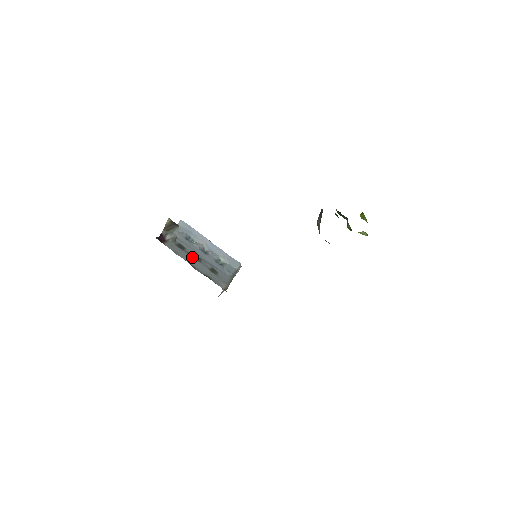
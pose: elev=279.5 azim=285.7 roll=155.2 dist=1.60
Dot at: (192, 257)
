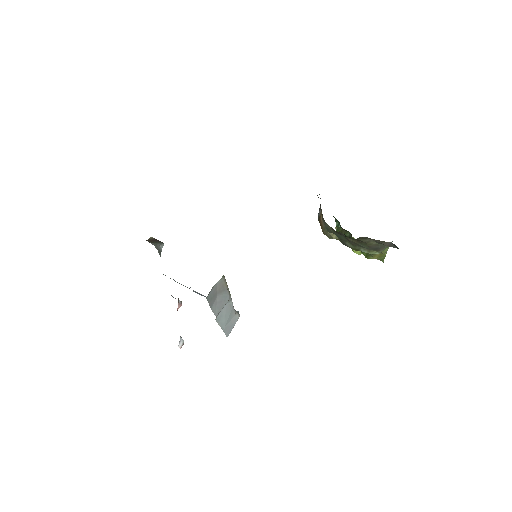
Dot at: occluded
